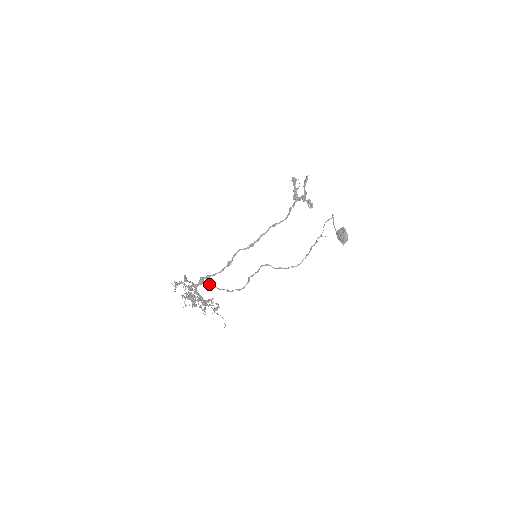
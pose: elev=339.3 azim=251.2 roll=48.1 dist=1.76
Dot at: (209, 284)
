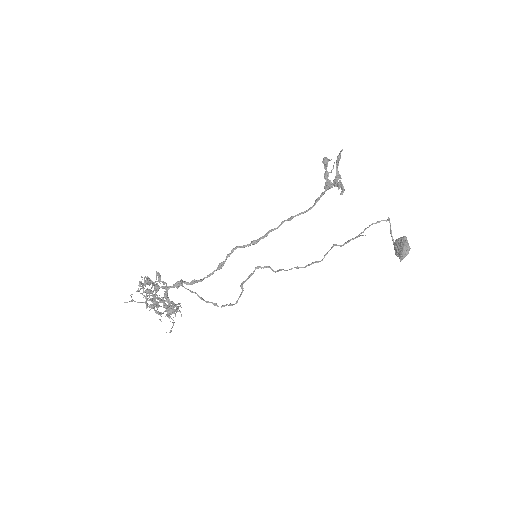
Dot at: (191, 291)
